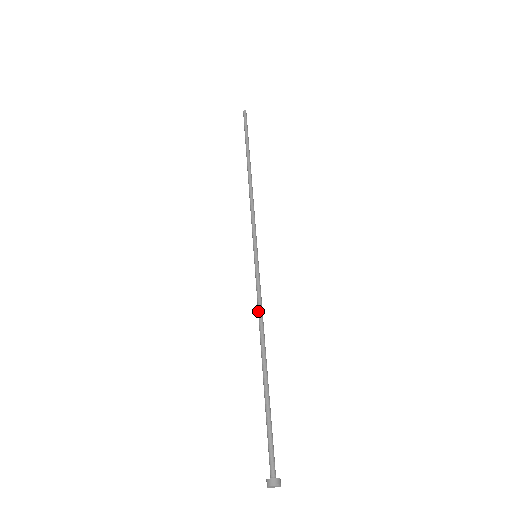
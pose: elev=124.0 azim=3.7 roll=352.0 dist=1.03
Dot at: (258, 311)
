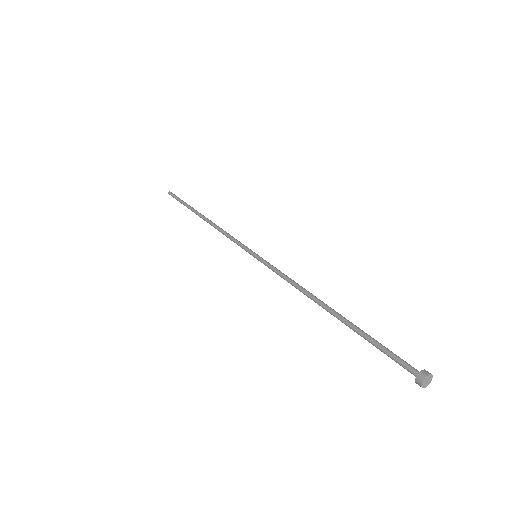
Dot at: (293, 281)
